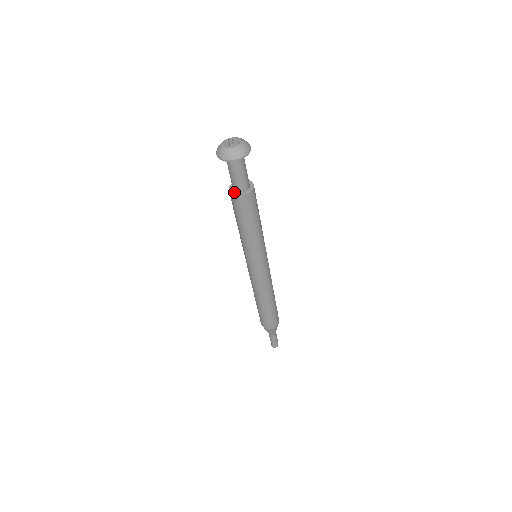
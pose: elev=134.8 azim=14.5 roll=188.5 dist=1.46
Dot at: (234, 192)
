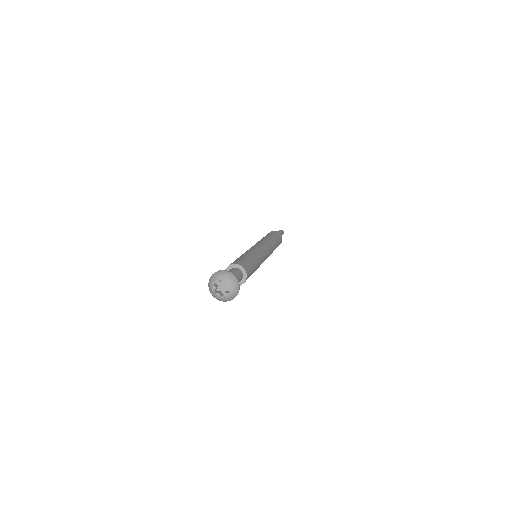
Dot at: occluded
